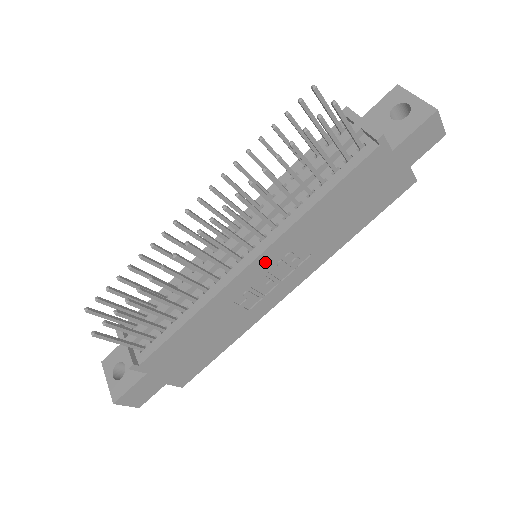
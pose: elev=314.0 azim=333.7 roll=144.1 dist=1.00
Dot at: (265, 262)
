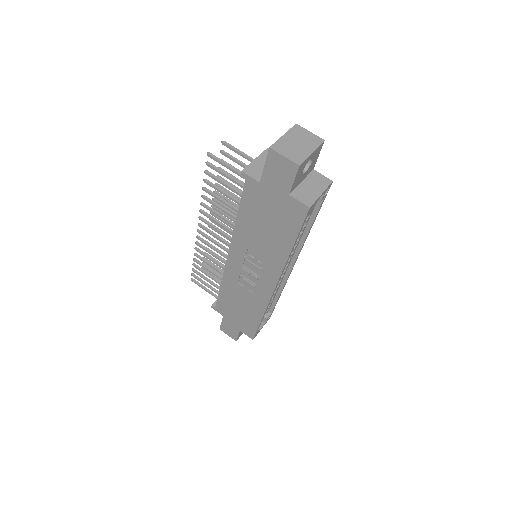
Dot at: (236, 258)
